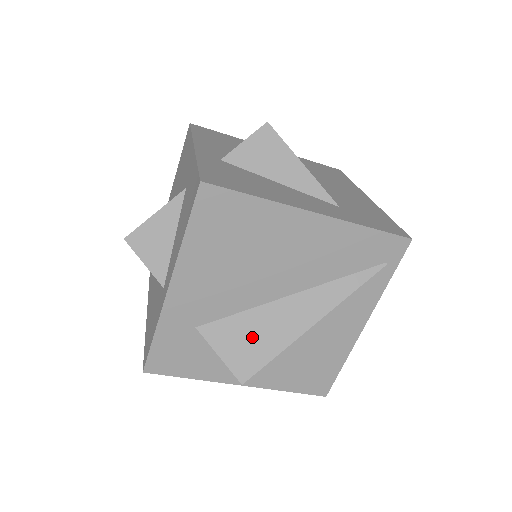
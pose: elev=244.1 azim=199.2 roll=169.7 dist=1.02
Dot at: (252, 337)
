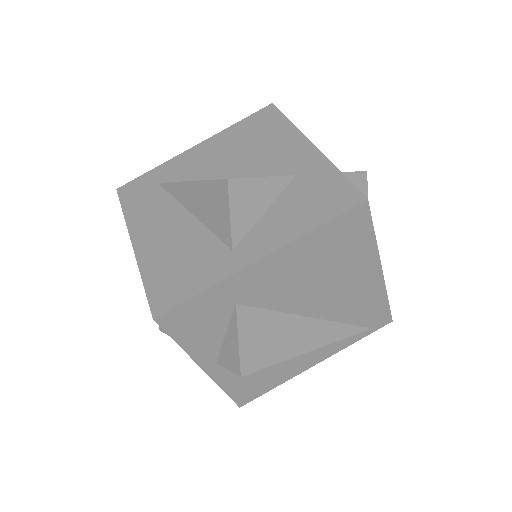
Dot at: (270, 338)
